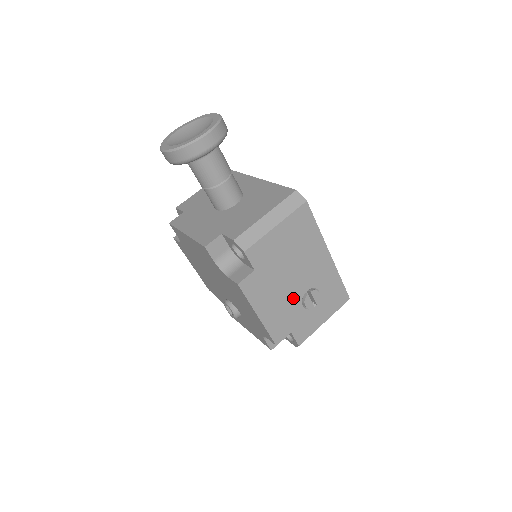
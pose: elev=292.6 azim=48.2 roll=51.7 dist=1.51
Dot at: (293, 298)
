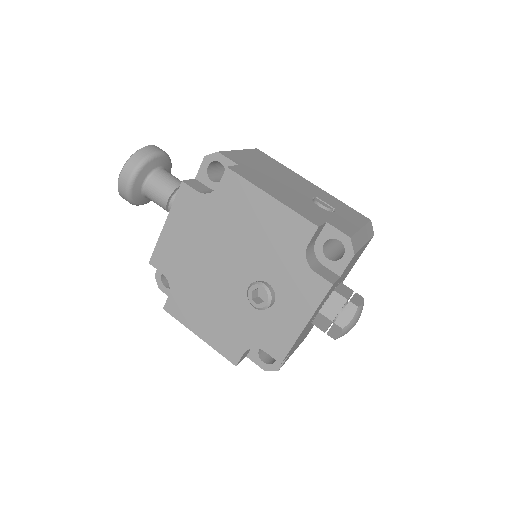
Dot at: (301, 197)
